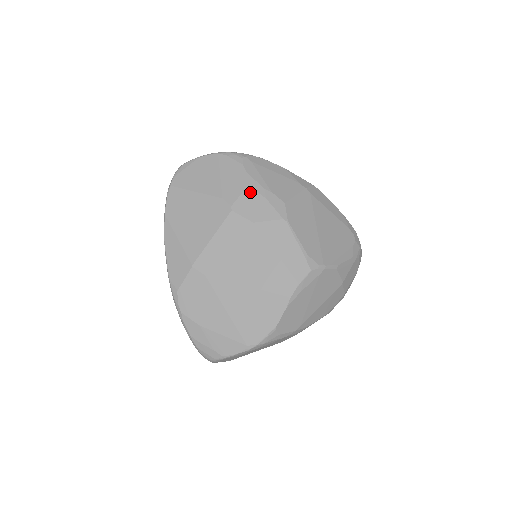
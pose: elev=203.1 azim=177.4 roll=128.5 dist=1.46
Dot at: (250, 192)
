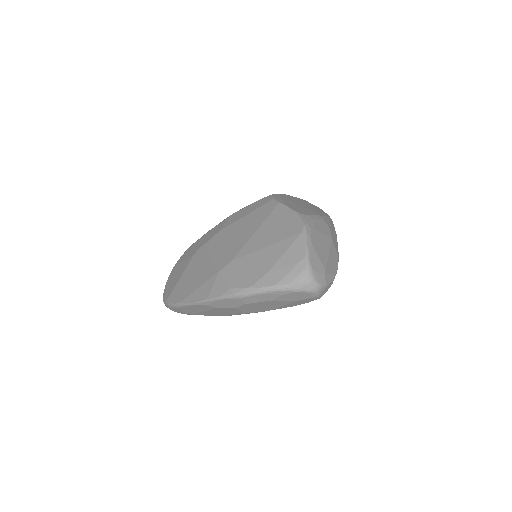
Dot at: (203, 238)
